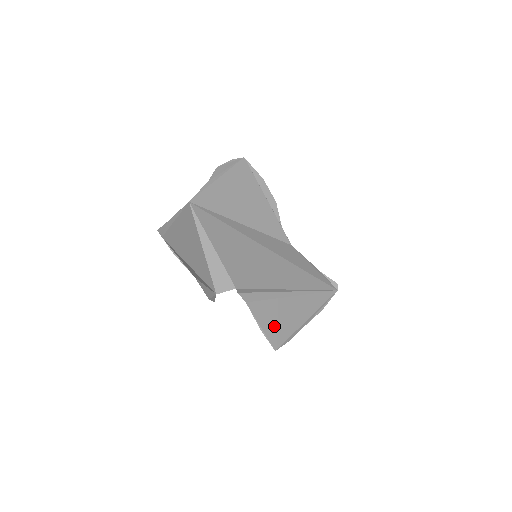
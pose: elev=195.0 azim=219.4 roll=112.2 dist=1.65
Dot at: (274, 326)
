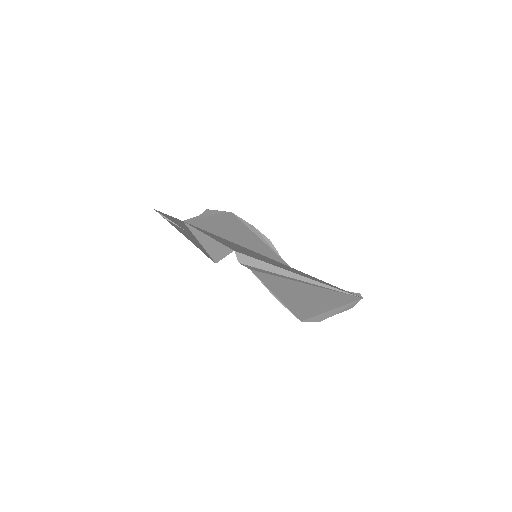
Dot at: (291, 299)
